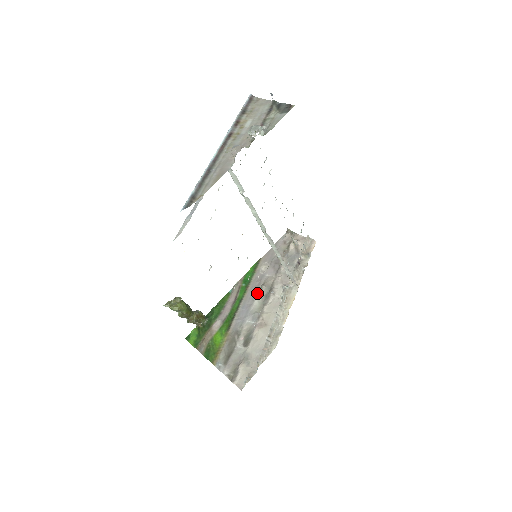
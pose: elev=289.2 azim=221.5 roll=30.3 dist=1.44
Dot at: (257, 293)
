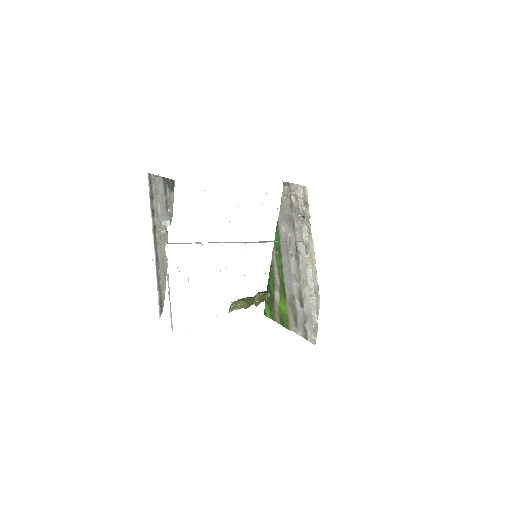
Dot at: (289, 256)
